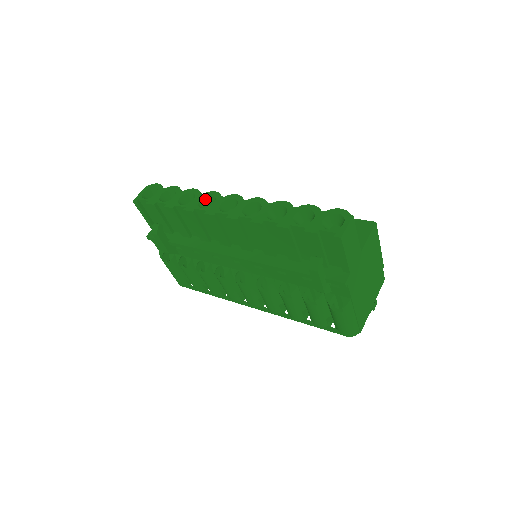
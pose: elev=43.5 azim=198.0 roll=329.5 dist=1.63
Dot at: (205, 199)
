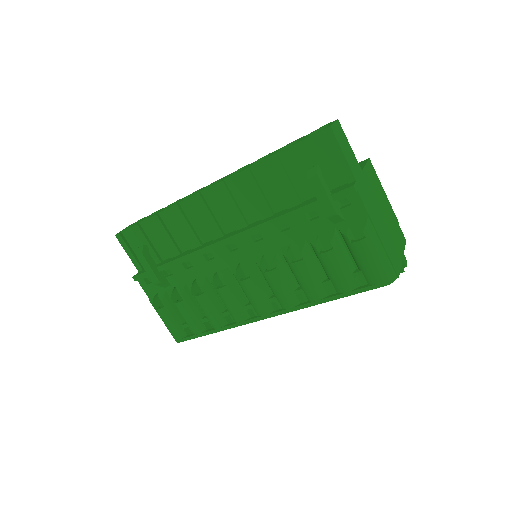
Dot at: occluded
